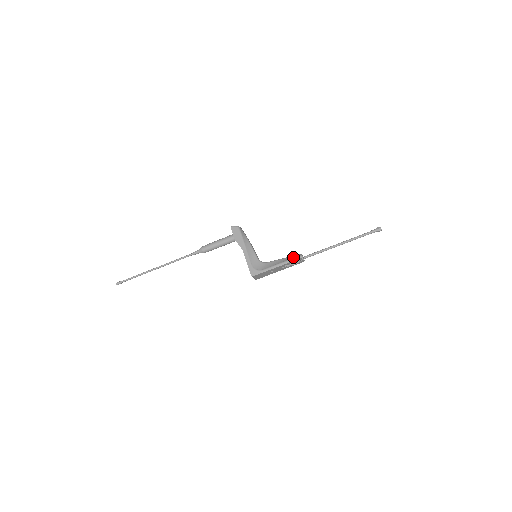
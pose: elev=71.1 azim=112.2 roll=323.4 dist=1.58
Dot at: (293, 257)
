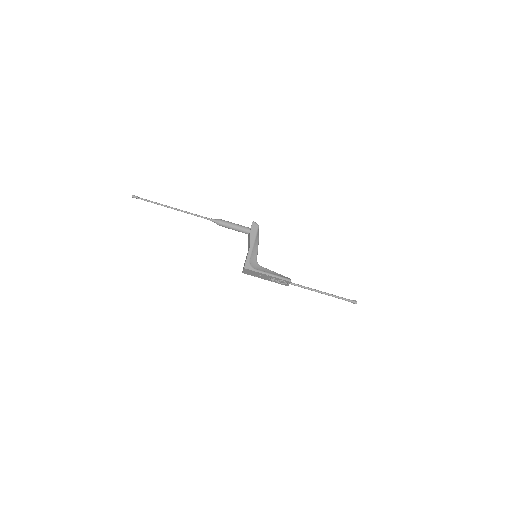
Dot at: (284, 277)
